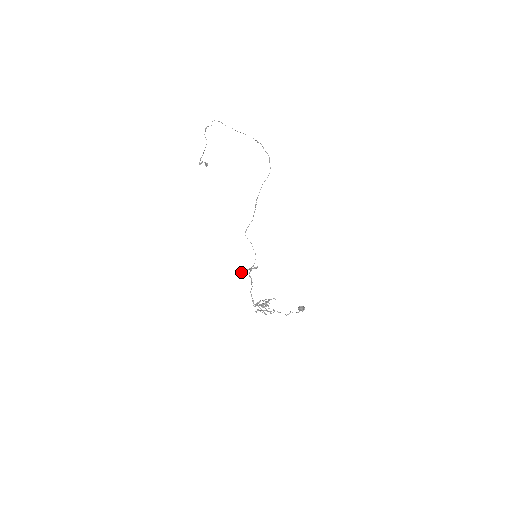
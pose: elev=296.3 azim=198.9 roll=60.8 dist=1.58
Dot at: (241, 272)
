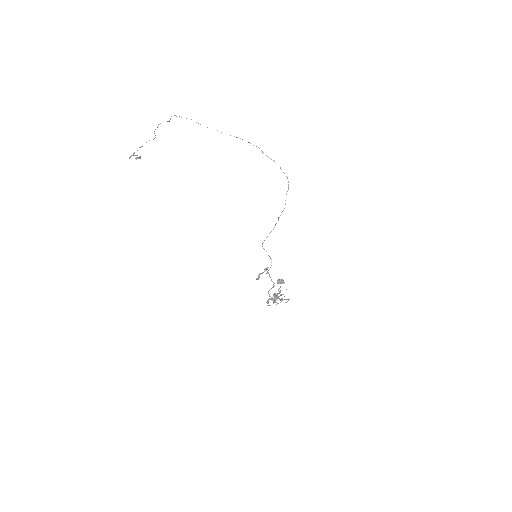
Dot at: (257, 279)
